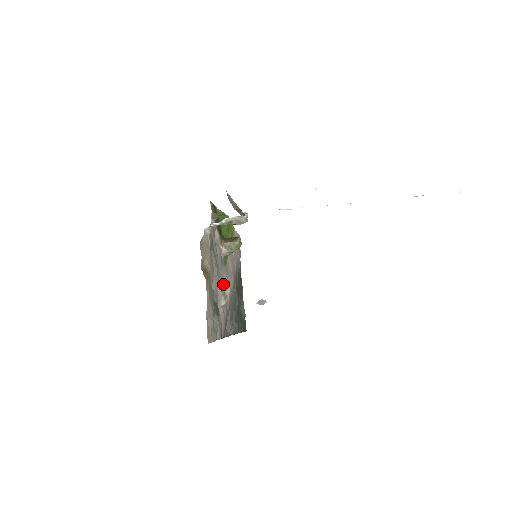
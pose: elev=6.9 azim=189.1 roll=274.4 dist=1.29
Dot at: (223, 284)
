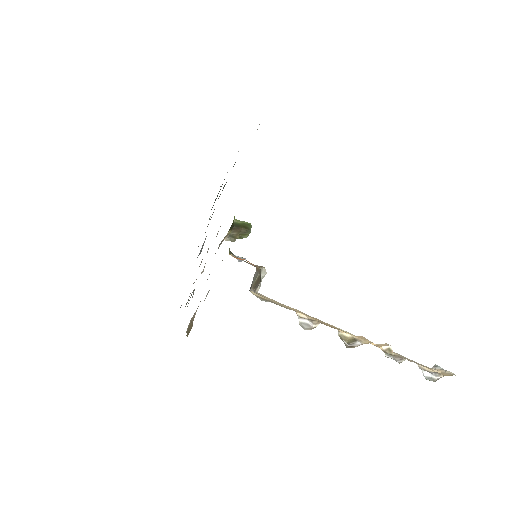
Dot at: occluded
